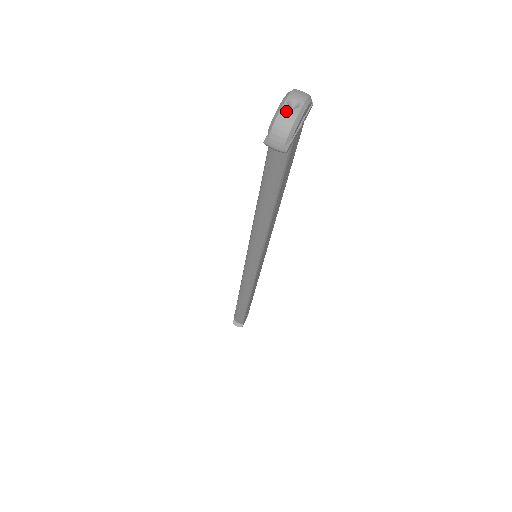
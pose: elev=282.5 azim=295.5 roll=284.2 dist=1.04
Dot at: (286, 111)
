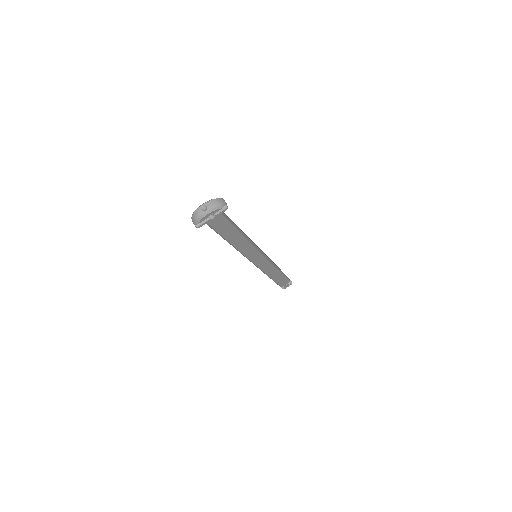
Dot at: (199, 211)
